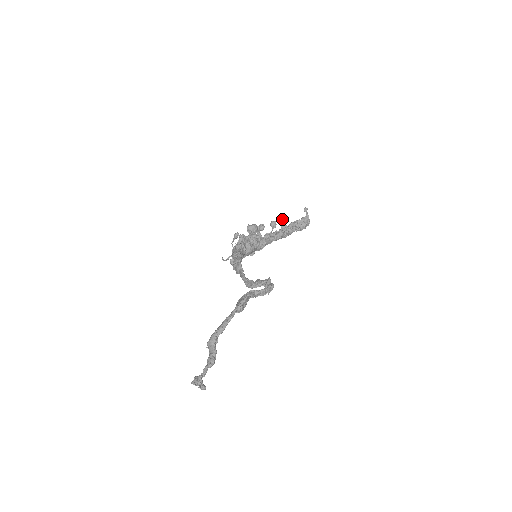
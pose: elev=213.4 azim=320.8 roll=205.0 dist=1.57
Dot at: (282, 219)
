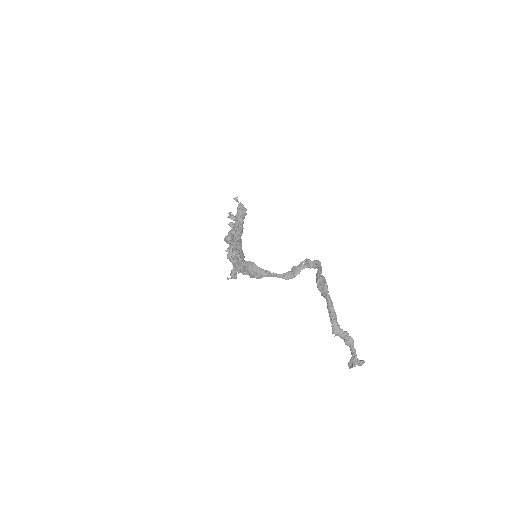
Dot at: (233, 217)
